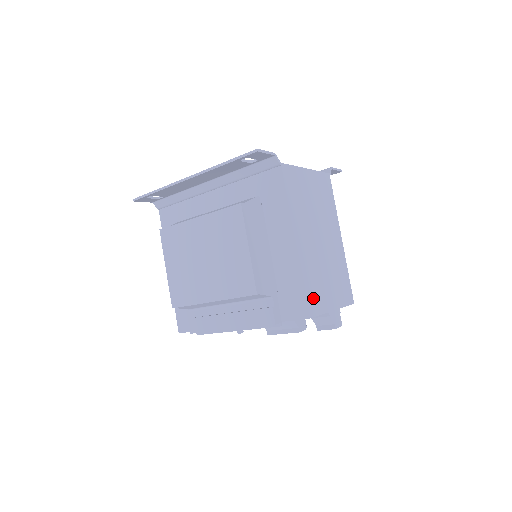
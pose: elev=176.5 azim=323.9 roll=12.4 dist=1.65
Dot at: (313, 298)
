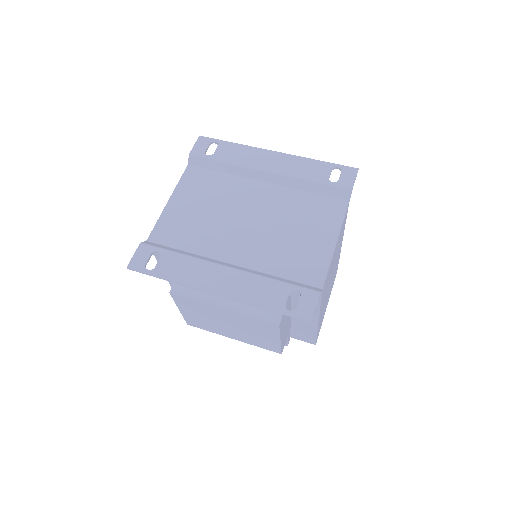
Dot at: (319, 329)
